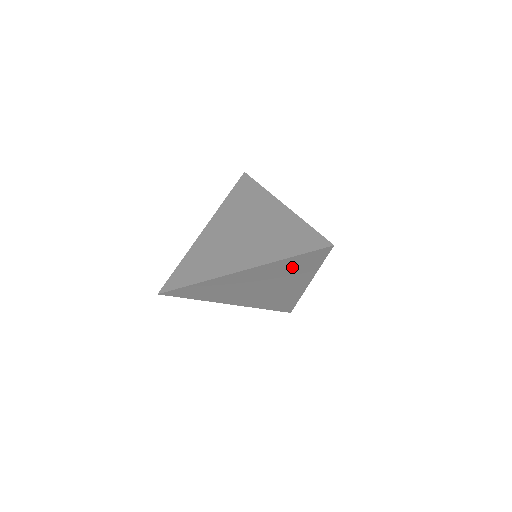
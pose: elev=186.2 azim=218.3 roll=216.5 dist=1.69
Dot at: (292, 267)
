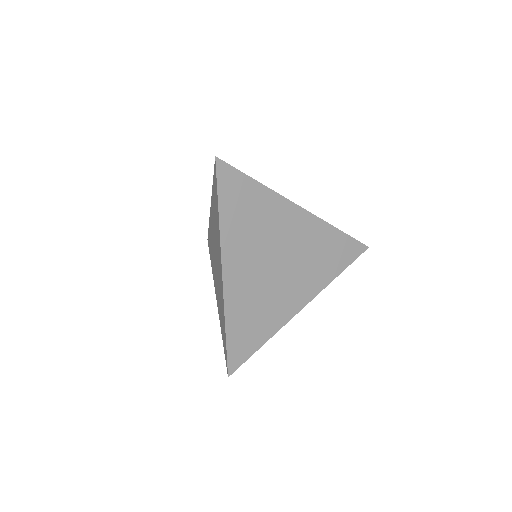
Dot at: (244, 215)
